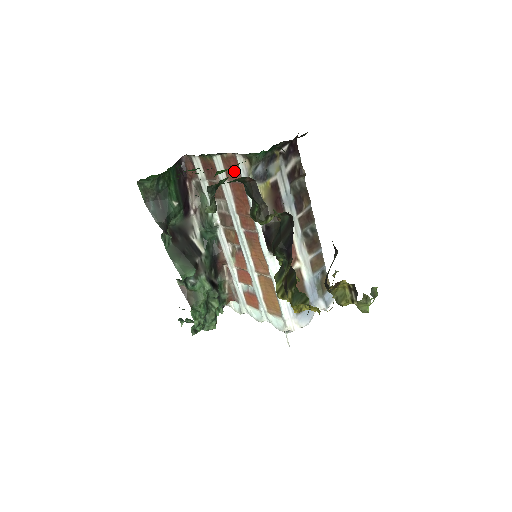
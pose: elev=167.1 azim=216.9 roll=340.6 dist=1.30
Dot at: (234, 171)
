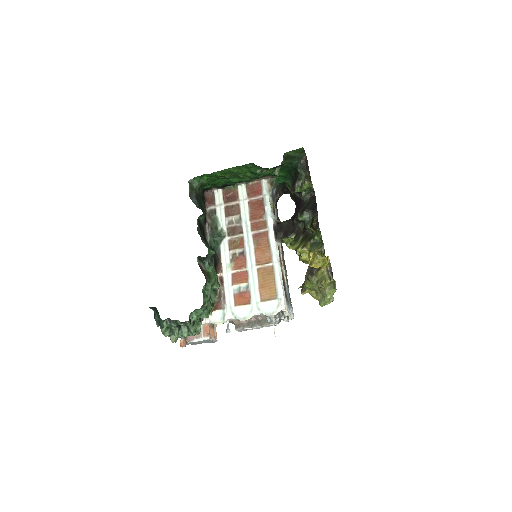
Dot at: (256, 192)
